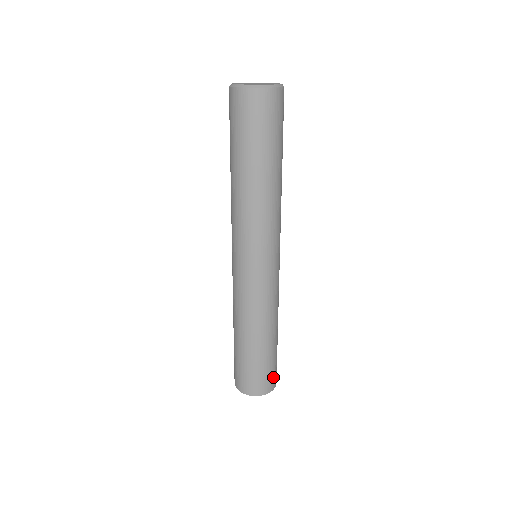
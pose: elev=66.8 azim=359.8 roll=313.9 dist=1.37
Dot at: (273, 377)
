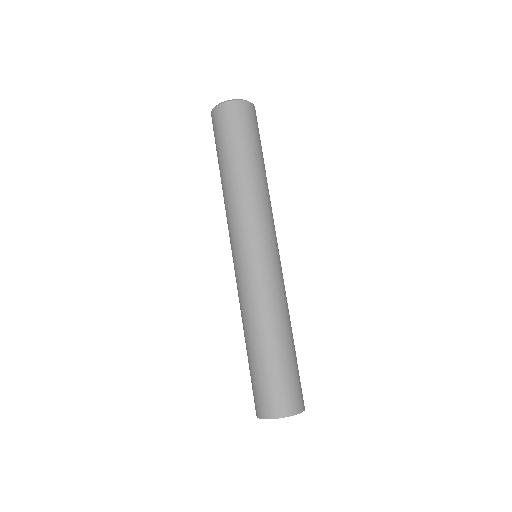
Dot at: (289, 397)
